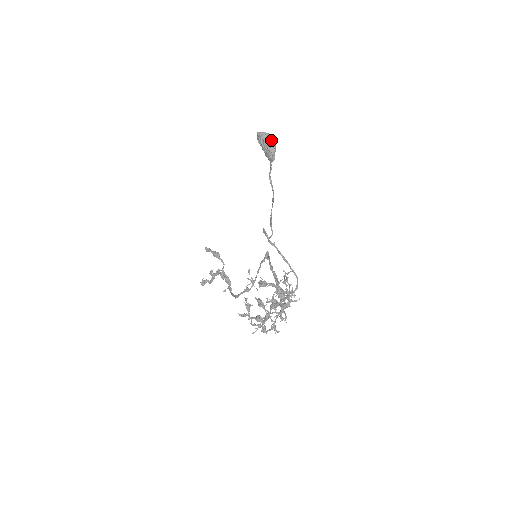
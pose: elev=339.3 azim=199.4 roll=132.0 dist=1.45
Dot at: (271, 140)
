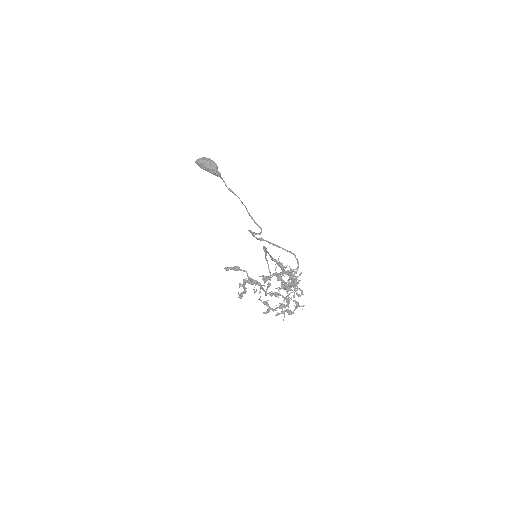
Dot at: (208, 161)
